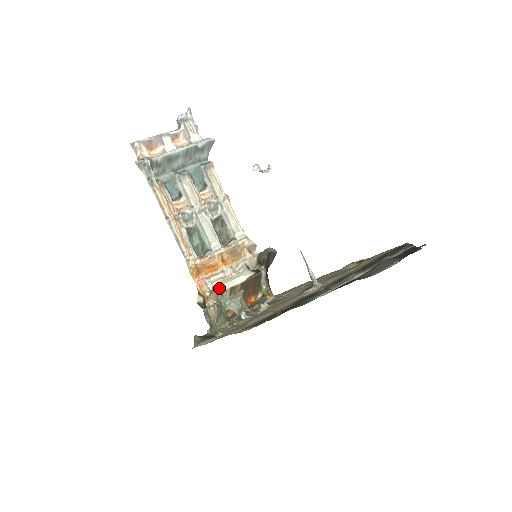
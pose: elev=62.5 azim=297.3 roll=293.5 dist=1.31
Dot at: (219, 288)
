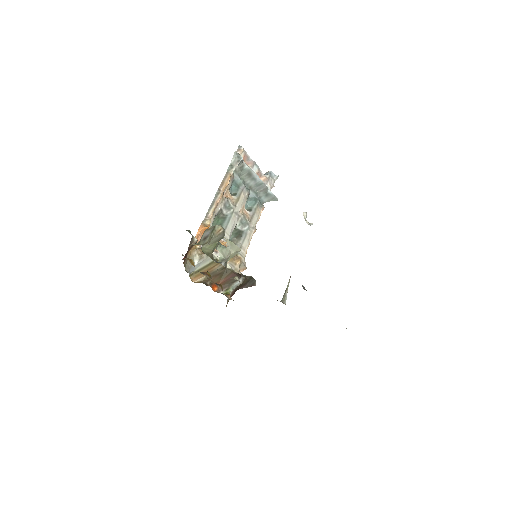
Dot at: occluded
